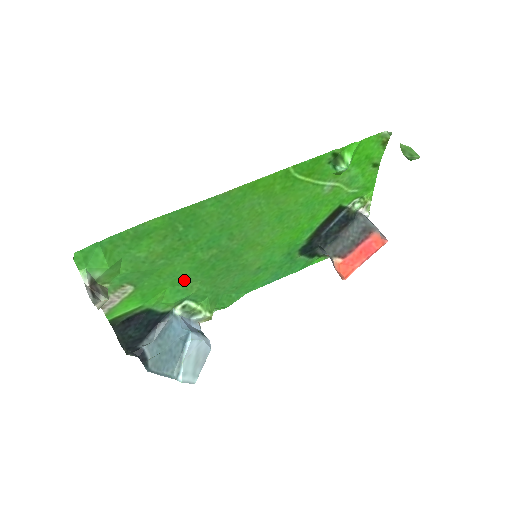
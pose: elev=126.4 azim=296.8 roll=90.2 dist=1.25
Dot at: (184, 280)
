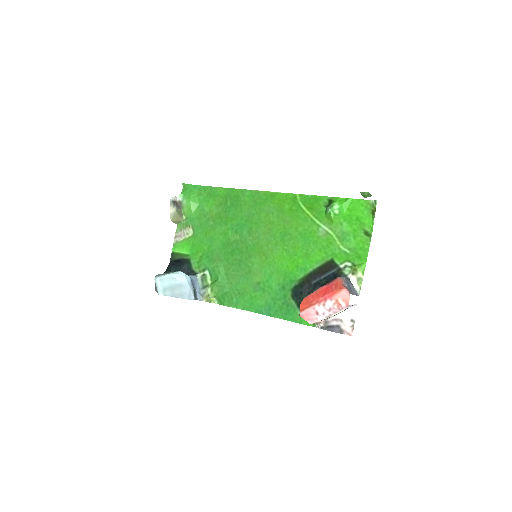
Dot at: (215, 251)
